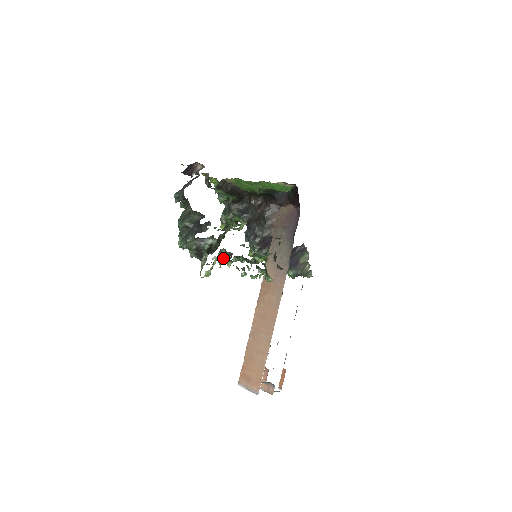
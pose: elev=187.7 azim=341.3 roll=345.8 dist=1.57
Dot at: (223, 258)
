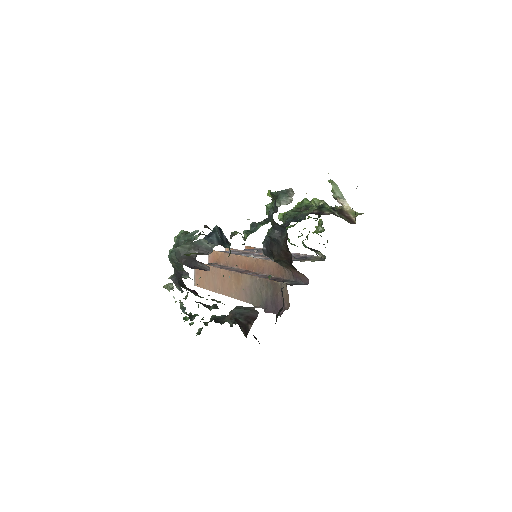
Dot at: (180, 303)
